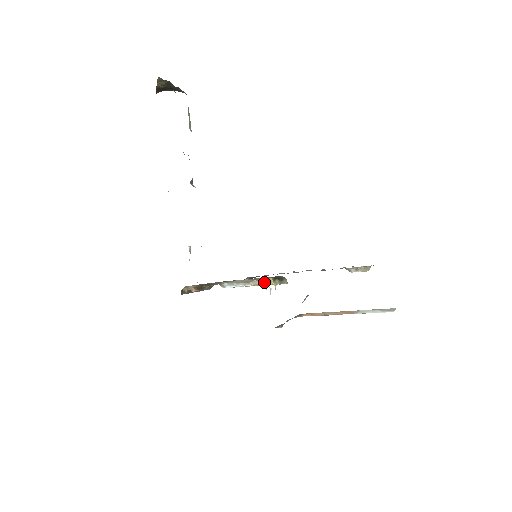
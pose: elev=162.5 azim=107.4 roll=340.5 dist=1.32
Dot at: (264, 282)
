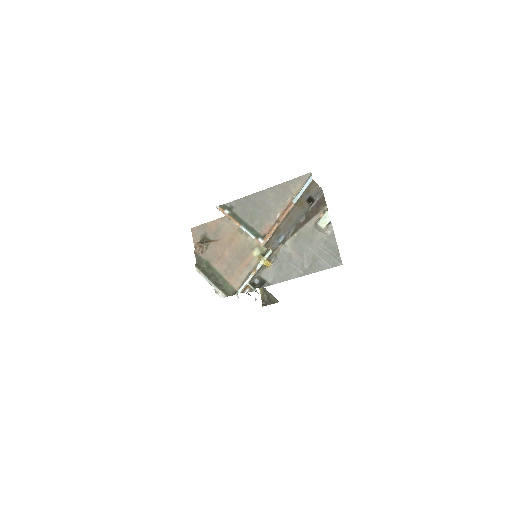
Dot at: (259, 265)
